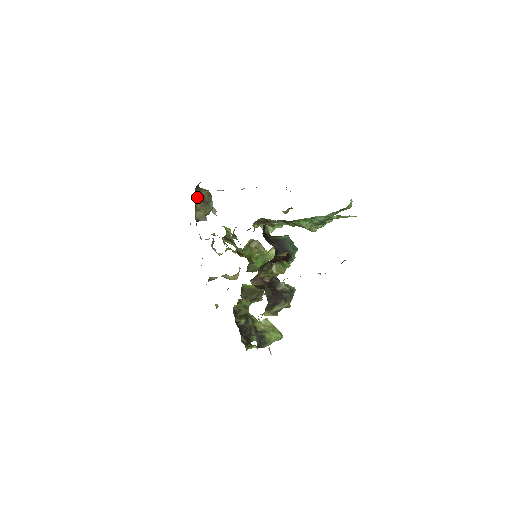
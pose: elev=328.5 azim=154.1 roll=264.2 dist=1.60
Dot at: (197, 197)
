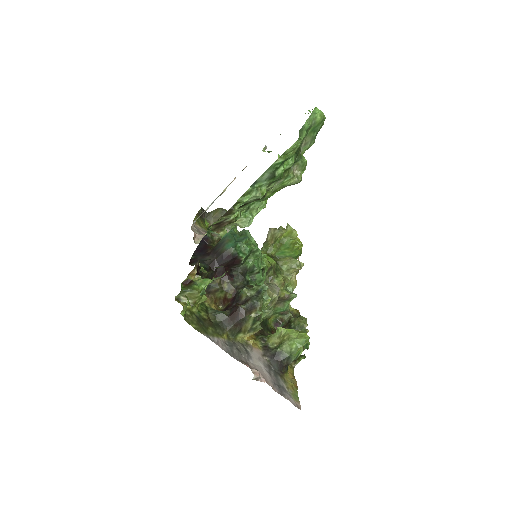
Dot at: (211, 223)
